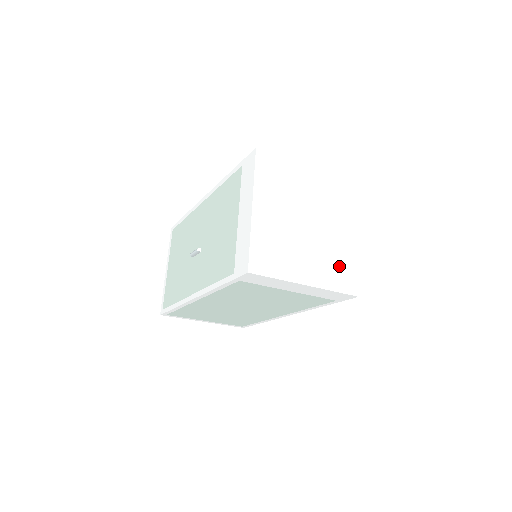
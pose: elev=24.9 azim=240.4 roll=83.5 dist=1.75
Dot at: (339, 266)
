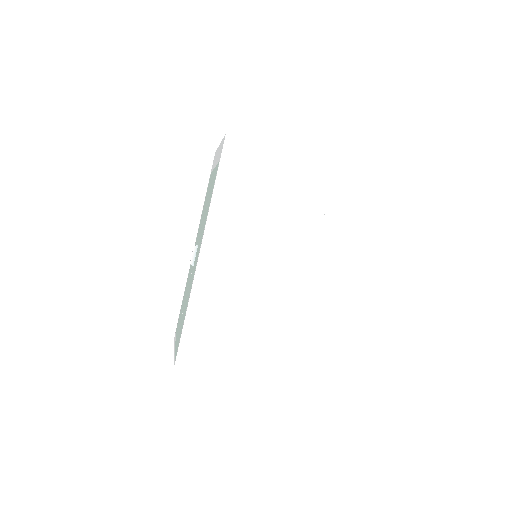
Dot at: occluded
